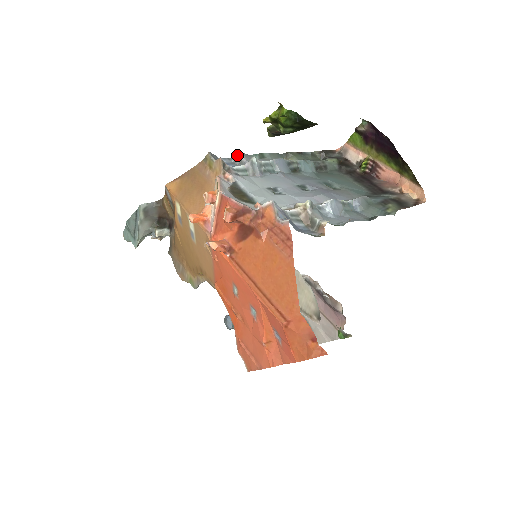
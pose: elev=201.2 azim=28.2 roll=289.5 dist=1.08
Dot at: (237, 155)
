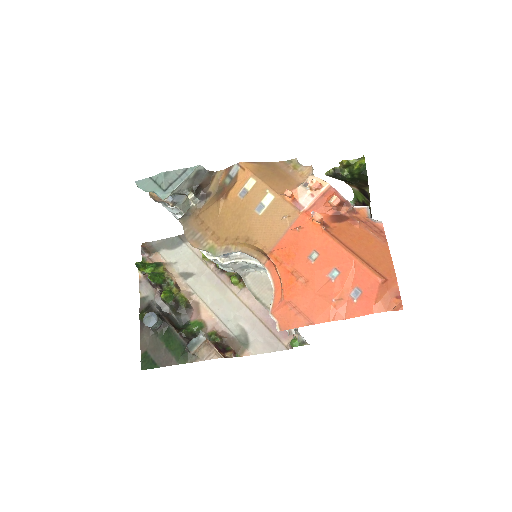
Dot at: occluded
